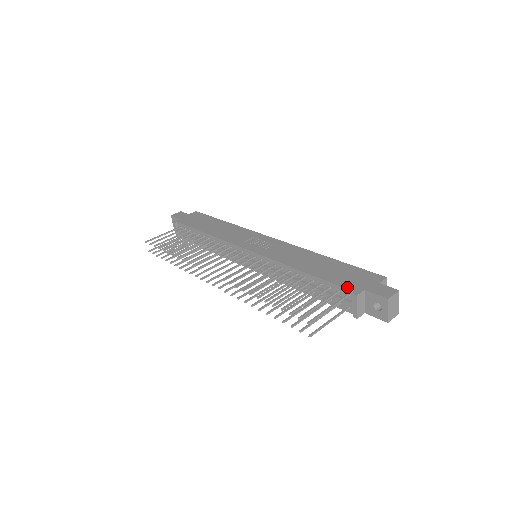
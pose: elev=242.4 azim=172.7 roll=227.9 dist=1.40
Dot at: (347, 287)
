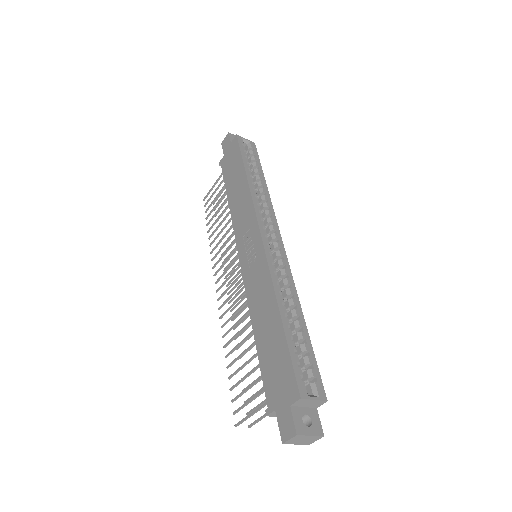
Dot at: (266, 394)
